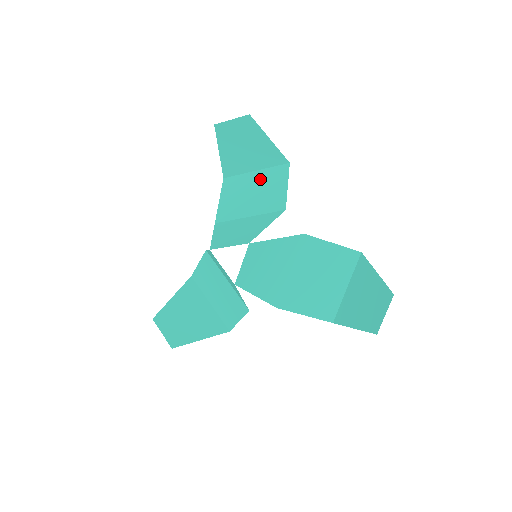
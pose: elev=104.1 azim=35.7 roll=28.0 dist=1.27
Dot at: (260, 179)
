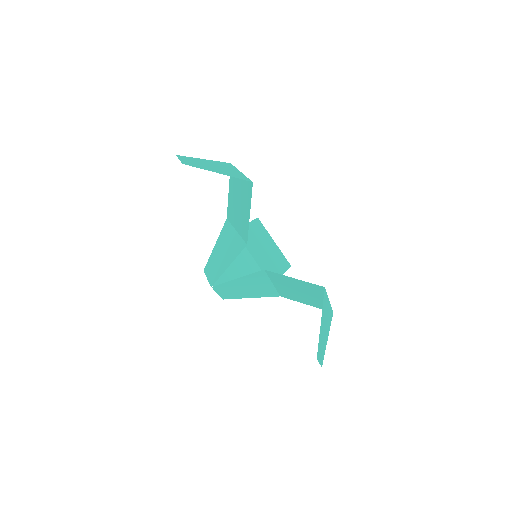
Dot at: (241, 188)
